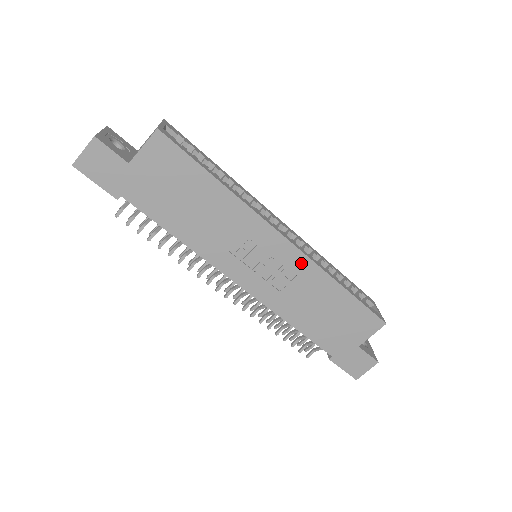
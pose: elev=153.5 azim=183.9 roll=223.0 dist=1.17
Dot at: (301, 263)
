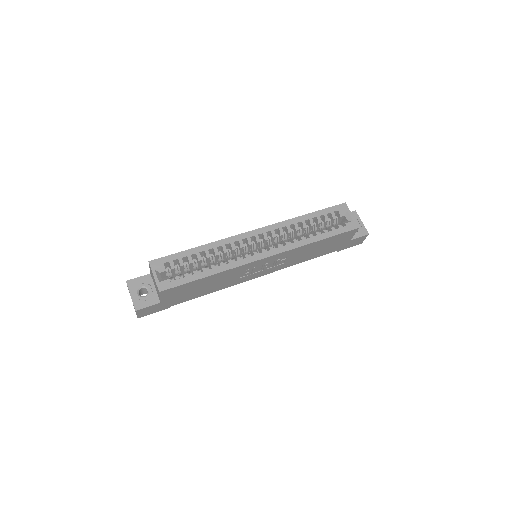
Dot at: (284, 254)
